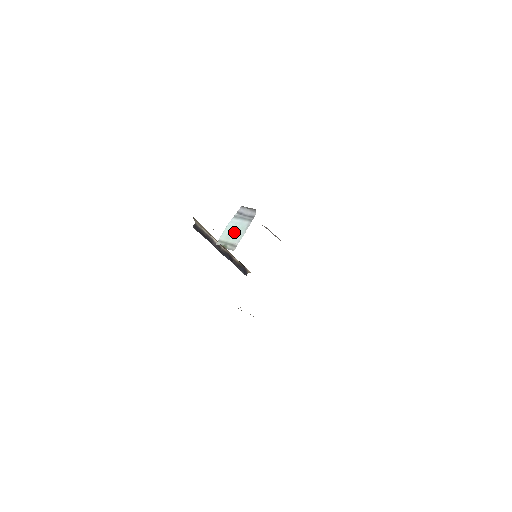
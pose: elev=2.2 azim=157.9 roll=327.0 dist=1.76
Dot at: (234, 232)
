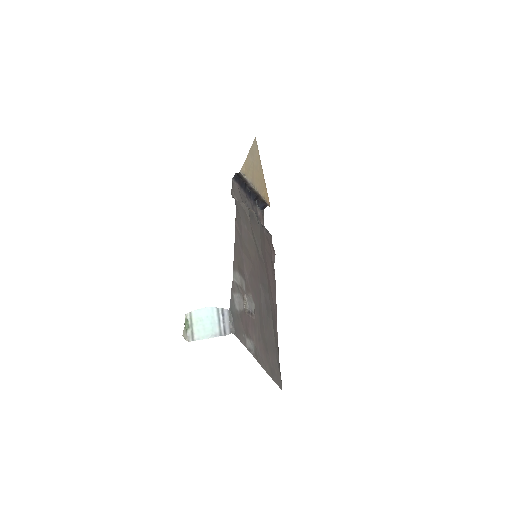
Dot at: (204, 324)
